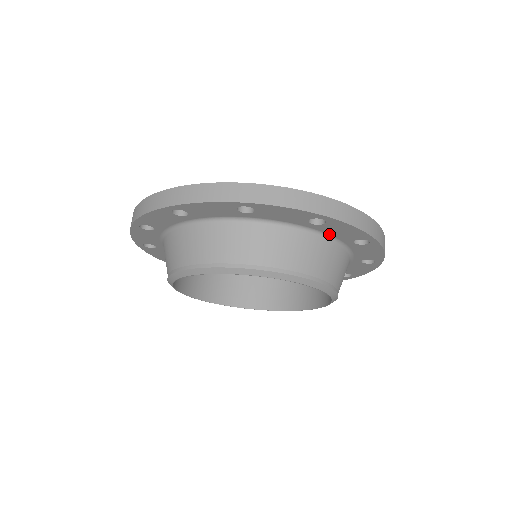
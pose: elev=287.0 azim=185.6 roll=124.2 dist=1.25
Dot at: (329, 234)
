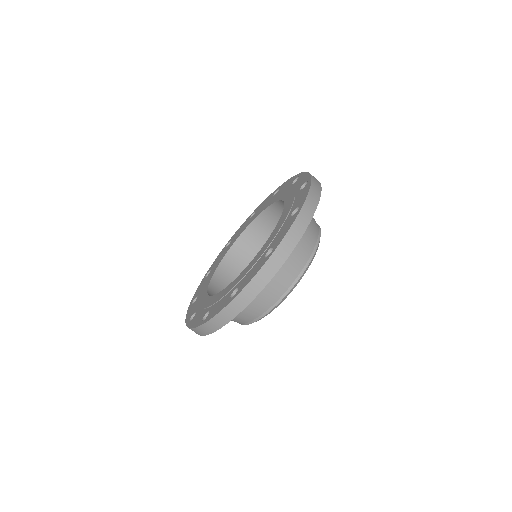
Dot at: occluded
